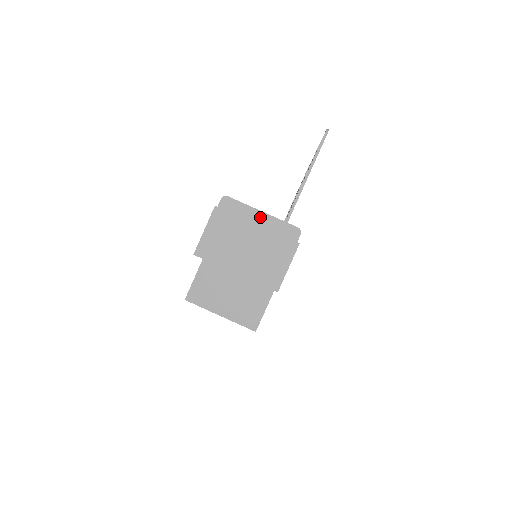
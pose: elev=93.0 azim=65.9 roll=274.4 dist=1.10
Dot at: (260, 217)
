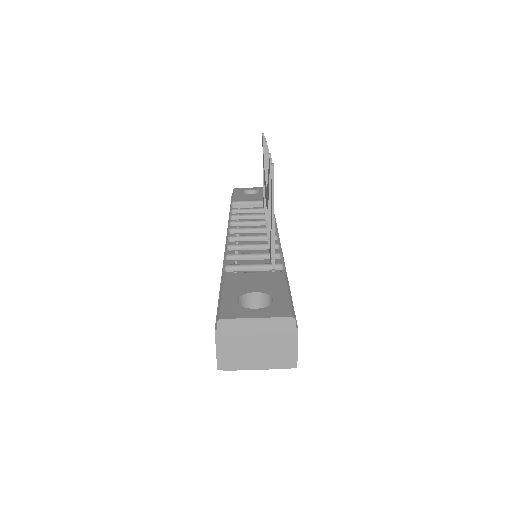
Dot at: (256, 323)
